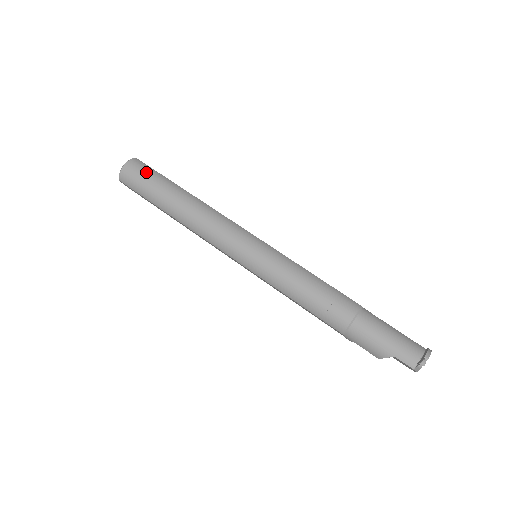
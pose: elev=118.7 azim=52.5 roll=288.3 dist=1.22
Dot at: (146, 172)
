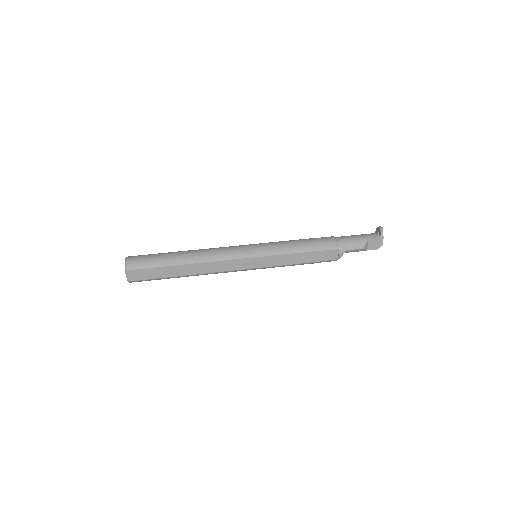
Dot at: (146, 255)
